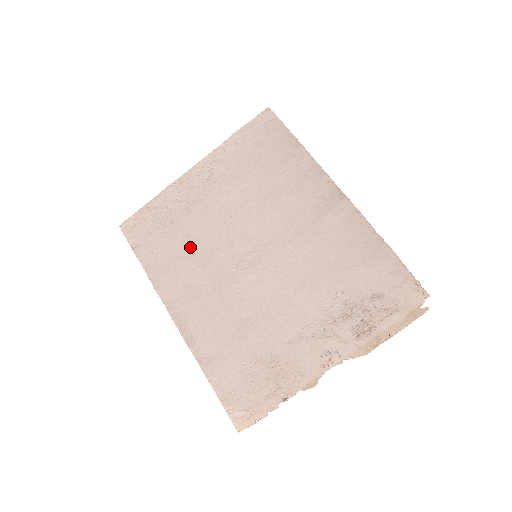
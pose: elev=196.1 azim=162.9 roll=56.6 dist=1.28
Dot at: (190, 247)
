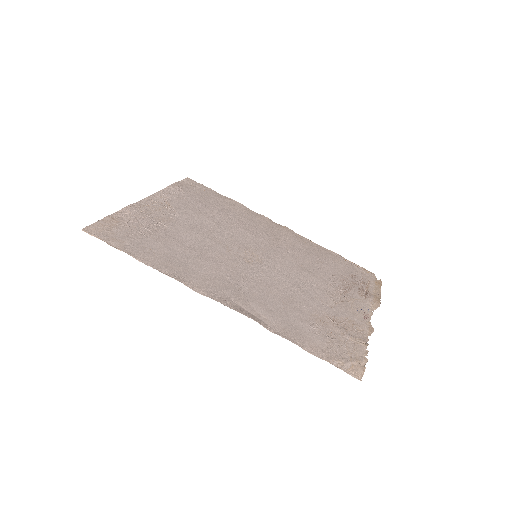
Dot at: (189, 249)
